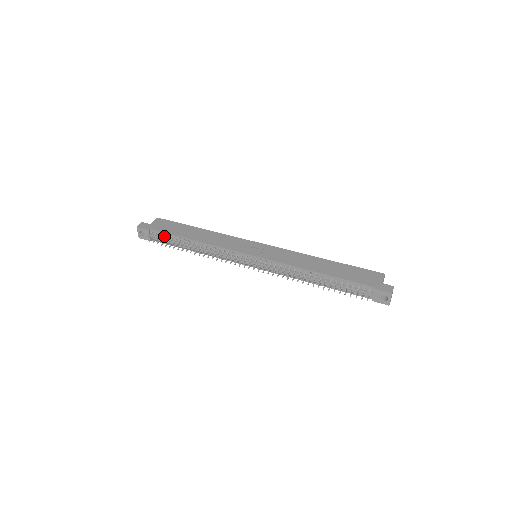
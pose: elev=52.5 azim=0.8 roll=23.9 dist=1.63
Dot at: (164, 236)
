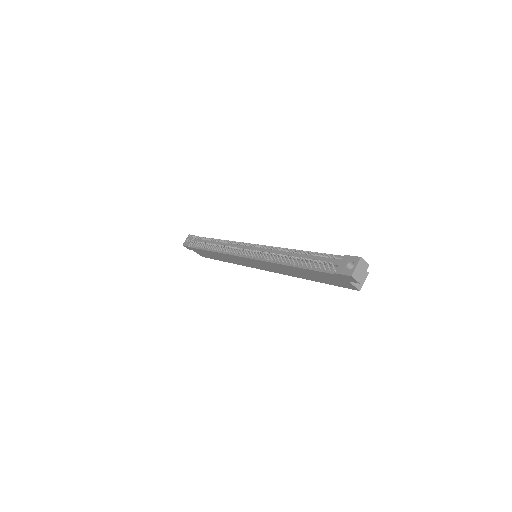
Dot at: occluded
